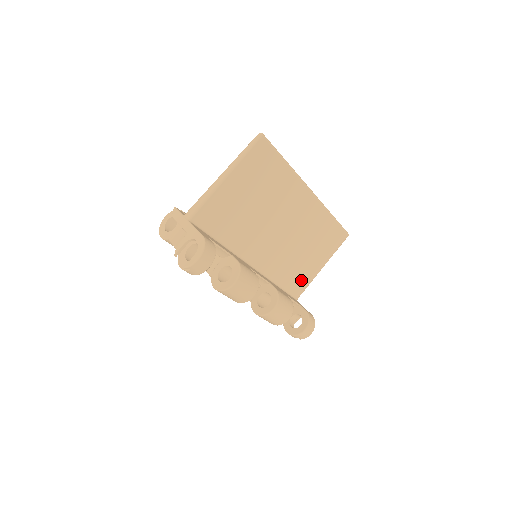
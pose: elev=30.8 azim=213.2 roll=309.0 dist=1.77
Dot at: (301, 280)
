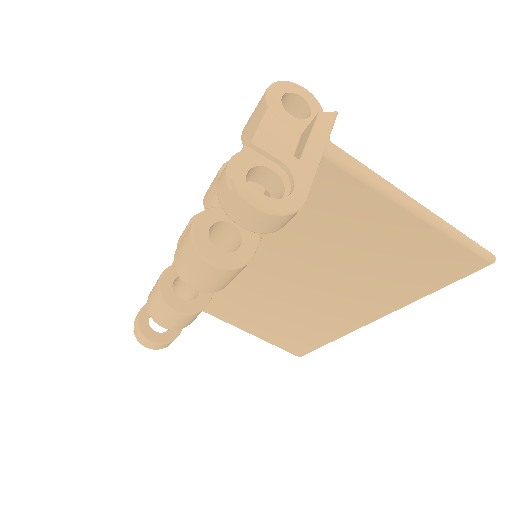
Dot at: (224, 310)
